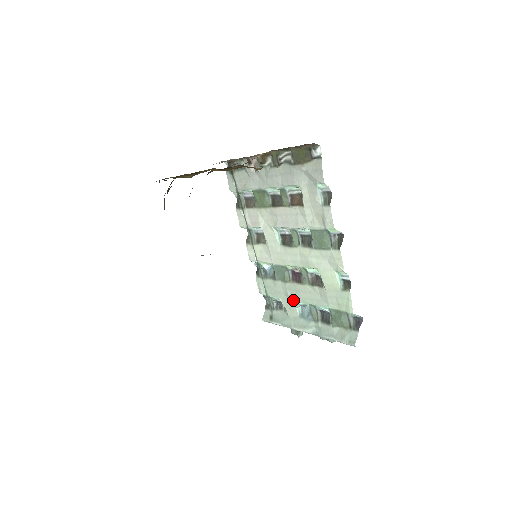
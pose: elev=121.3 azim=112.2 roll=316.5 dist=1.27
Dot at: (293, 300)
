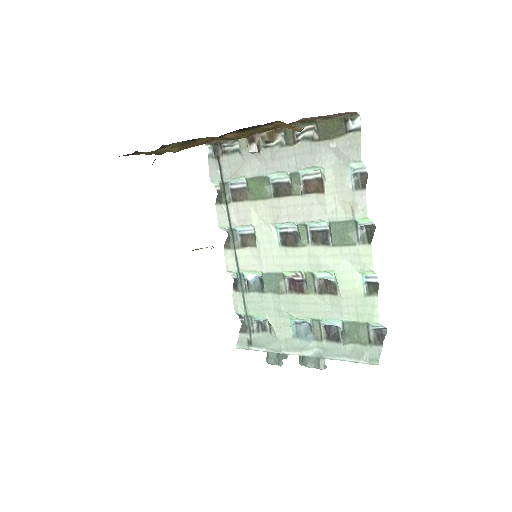
Dot at: (287, 316)
